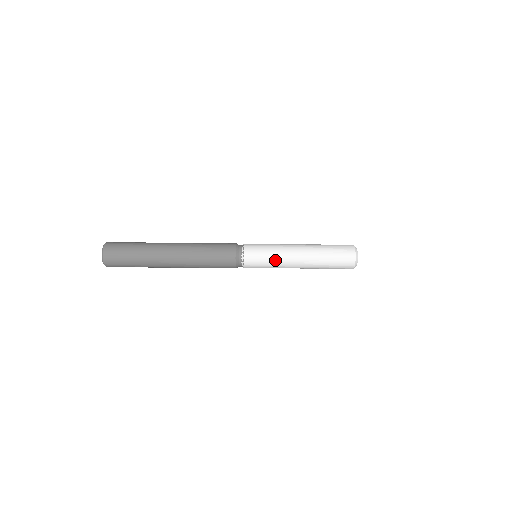
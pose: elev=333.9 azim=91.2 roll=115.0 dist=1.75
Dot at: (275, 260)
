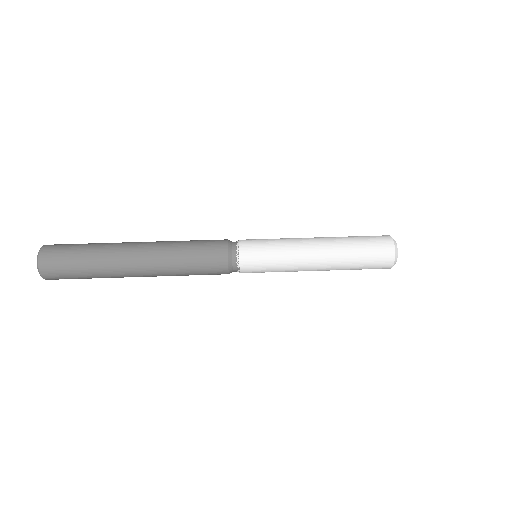
Dot at: (283, 267)
